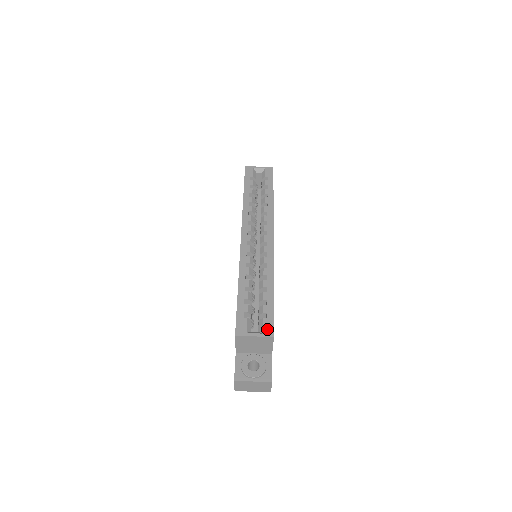
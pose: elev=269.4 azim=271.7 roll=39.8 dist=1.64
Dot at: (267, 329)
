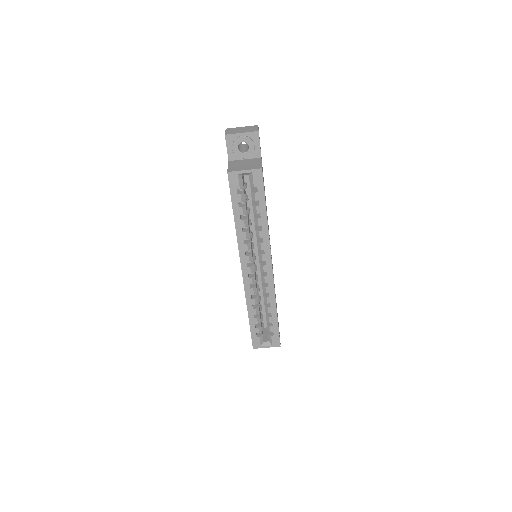
Dot at: (275, 342)
